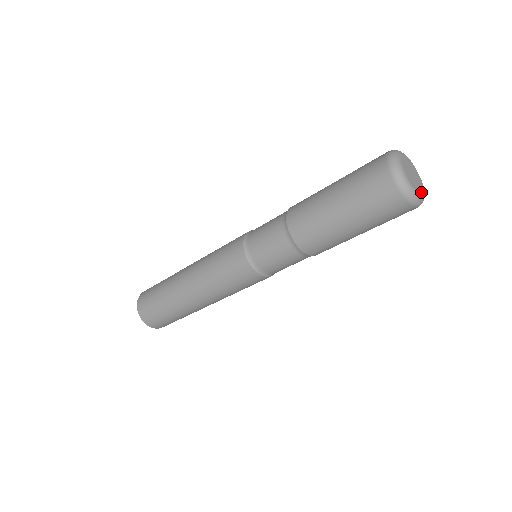
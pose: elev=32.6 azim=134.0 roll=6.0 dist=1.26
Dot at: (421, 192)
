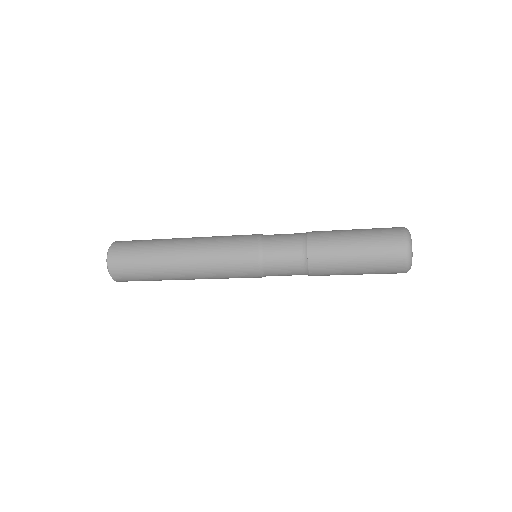
Dot at: occluded
